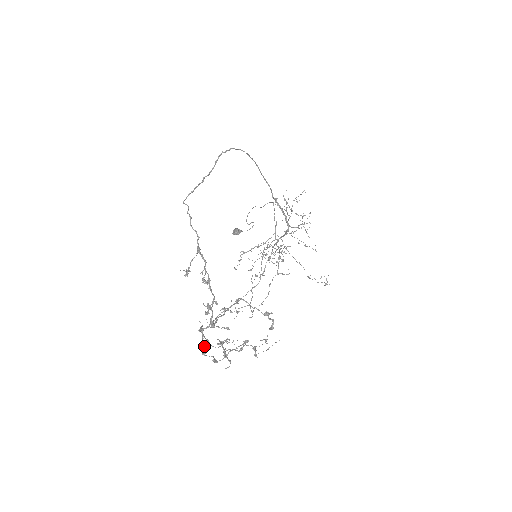
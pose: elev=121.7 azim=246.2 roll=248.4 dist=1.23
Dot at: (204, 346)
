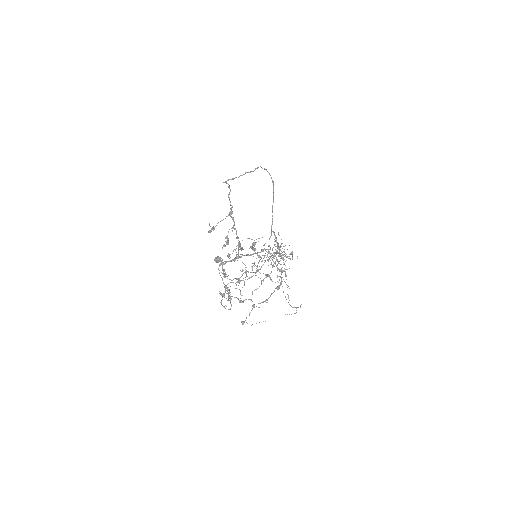
Dot at: (225, 273)
